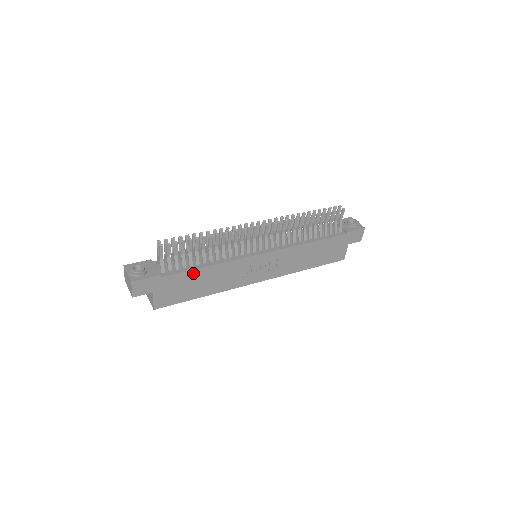
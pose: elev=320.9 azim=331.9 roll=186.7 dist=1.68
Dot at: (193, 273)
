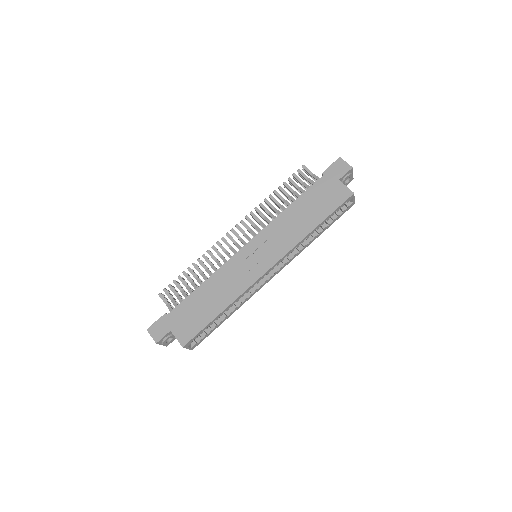
Dot at: (193, 297)
